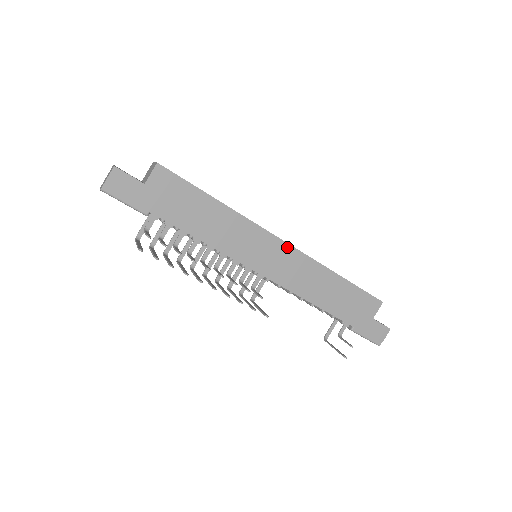
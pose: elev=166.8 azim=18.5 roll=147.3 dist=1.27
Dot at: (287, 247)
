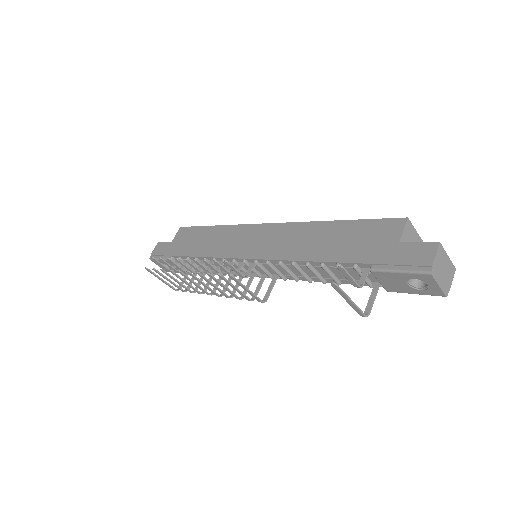
Dot at: (270, 226)
